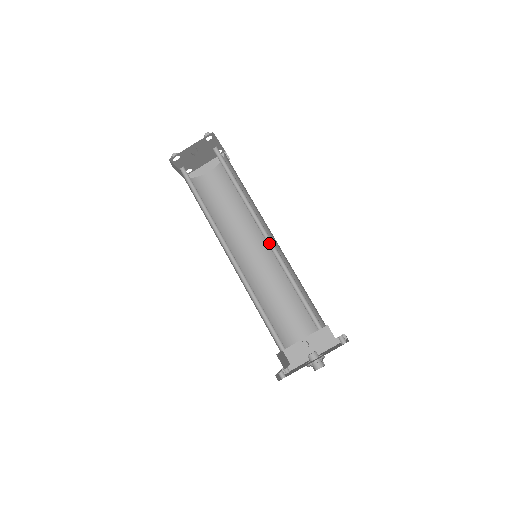
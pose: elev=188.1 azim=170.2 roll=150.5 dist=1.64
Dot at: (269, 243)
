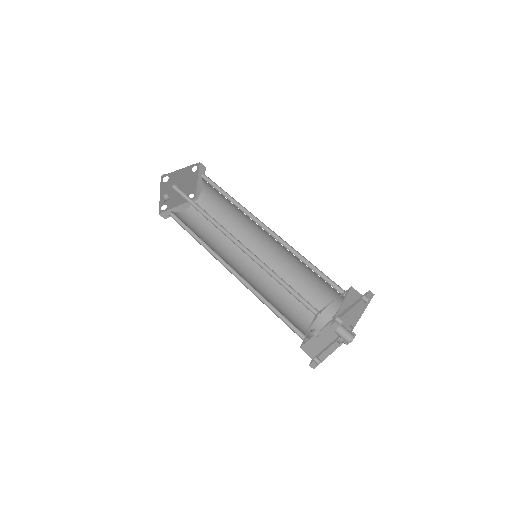
Dot at: (246, 250)
